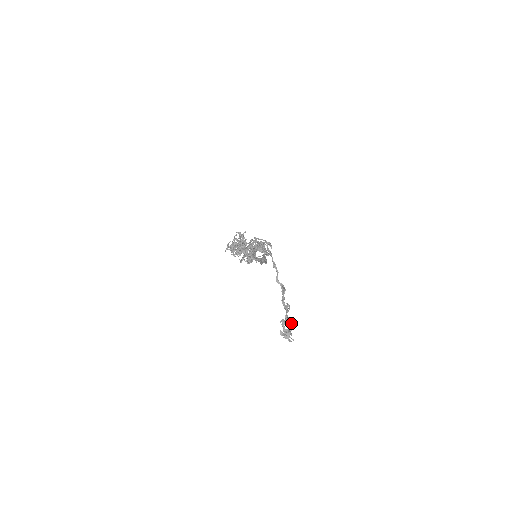
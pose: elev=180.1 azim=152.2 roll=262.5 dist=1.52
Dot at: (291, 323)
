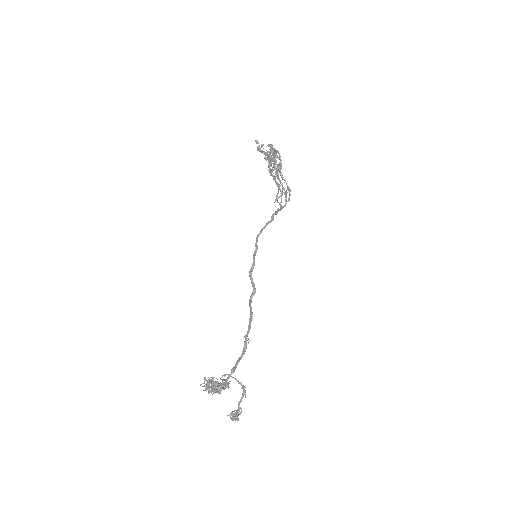
Dot at: (237, 419)
